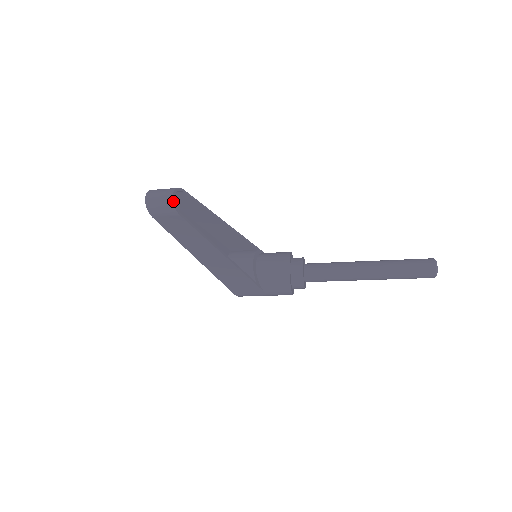
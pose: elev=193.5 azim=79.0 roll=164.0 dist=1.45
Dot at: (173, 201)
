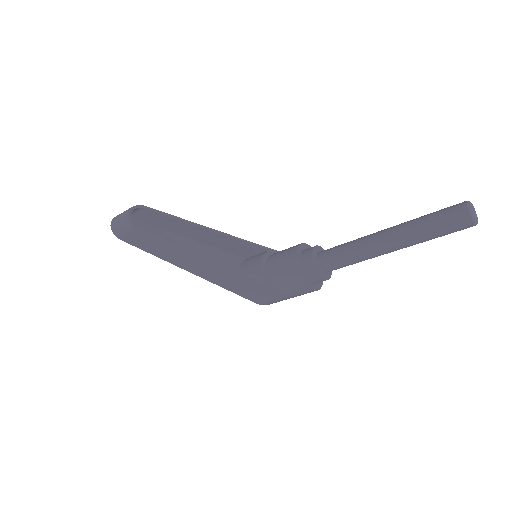
Dot at: (128, 219)
